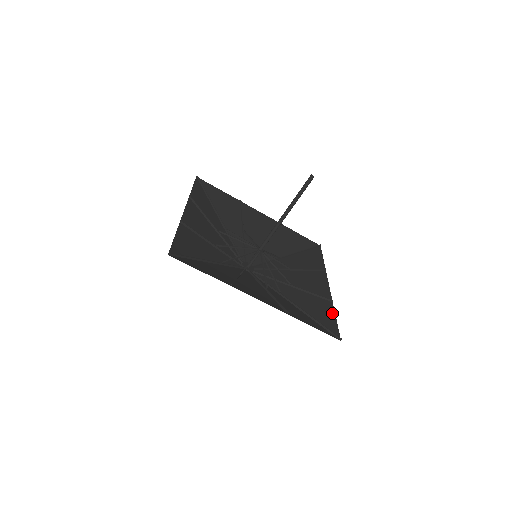
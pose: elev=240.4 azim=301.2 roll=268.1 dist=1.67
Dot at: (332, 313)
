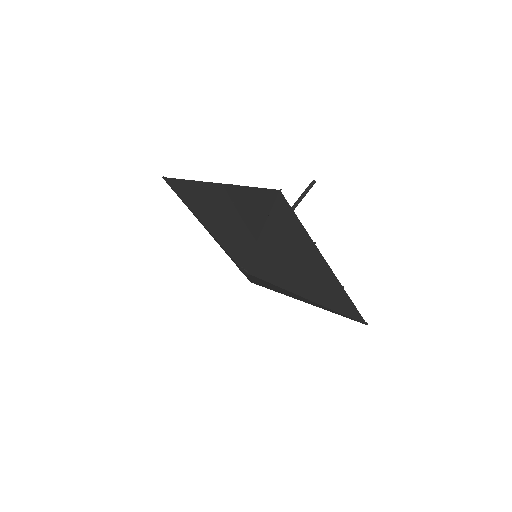
Dot at: occluded
